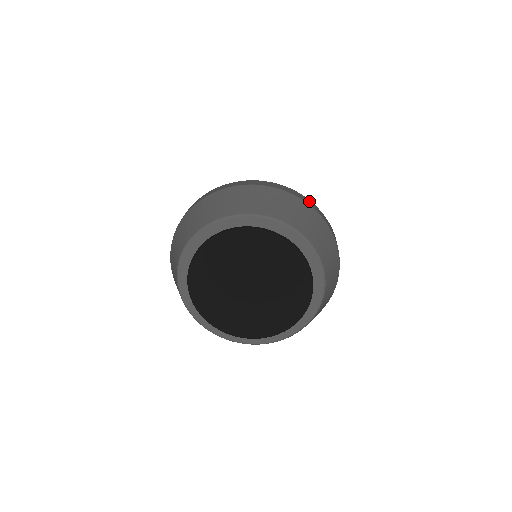
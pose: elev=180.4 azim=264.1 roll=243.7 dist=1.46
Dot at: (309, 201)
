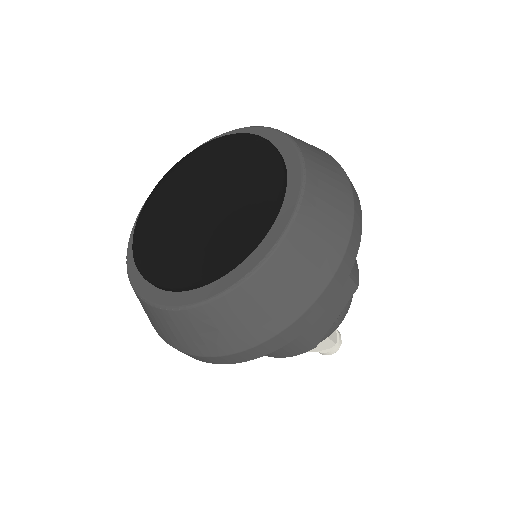
Dot at: occluded
